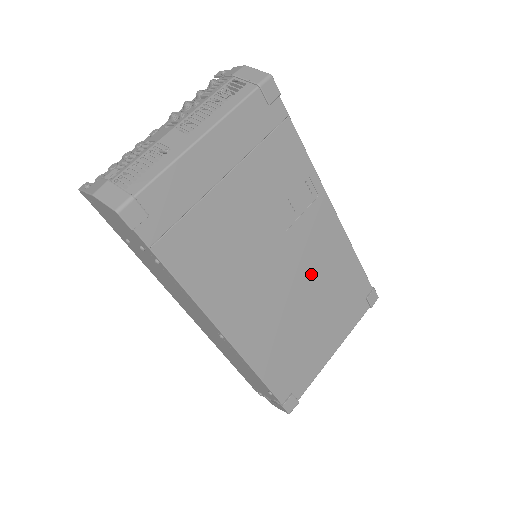
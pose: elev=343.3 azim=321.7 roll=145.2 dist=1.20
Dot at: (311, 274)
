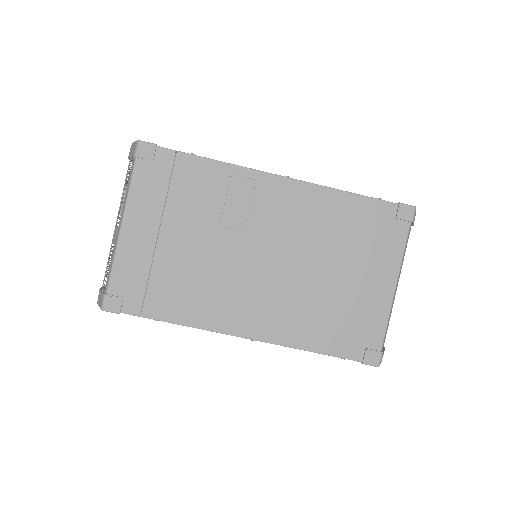
Dot at: (302, 242)
